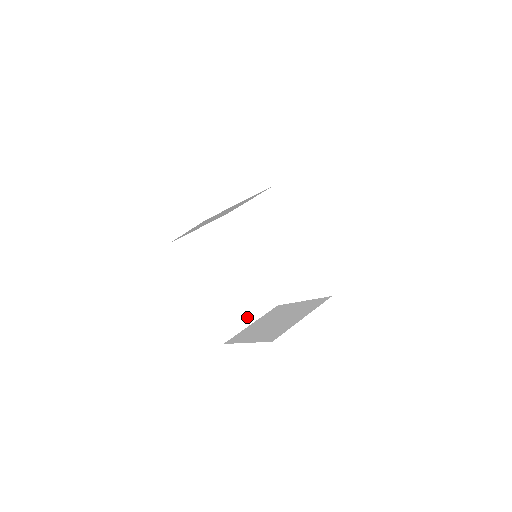
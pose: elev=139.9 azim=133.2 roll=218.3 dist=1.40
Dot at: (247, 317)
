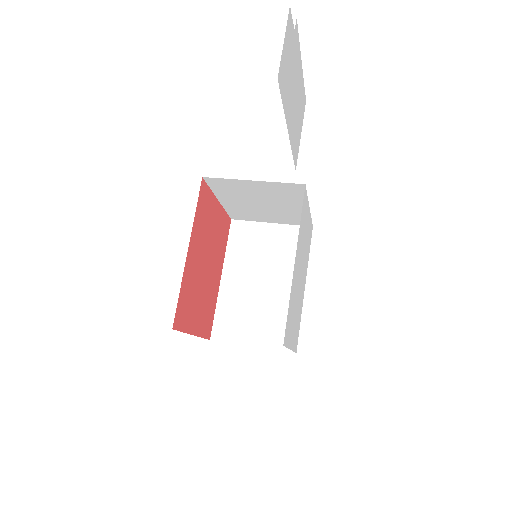
Dot at: (253, 336)
